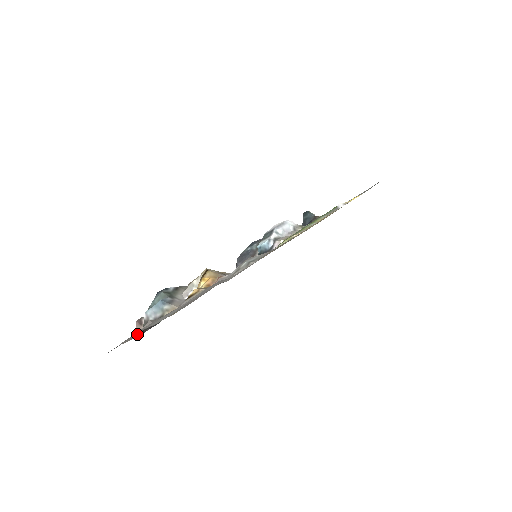
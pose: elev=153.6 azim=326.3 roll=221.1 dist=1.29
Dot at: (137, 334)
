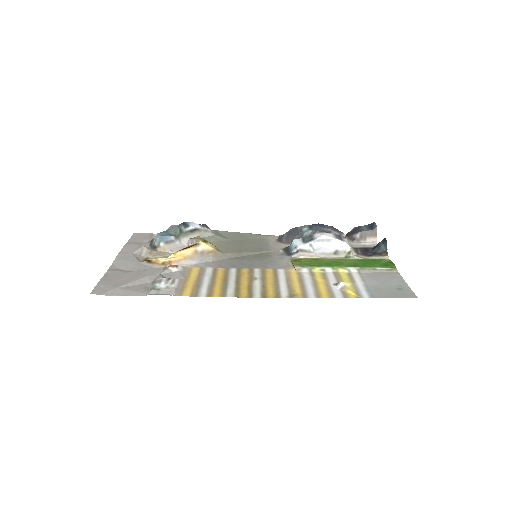
Dot at: occluded
